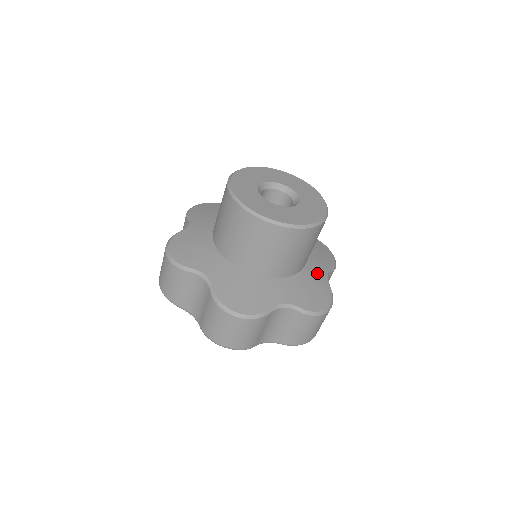
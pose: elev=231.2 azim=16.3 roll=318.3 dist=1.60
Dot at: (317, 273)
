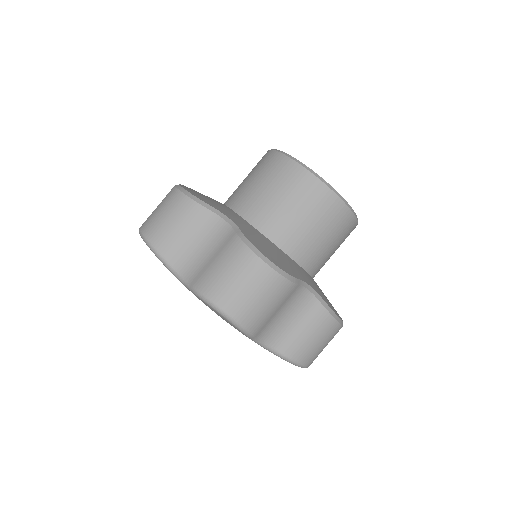
Dot at: (297, 270)
